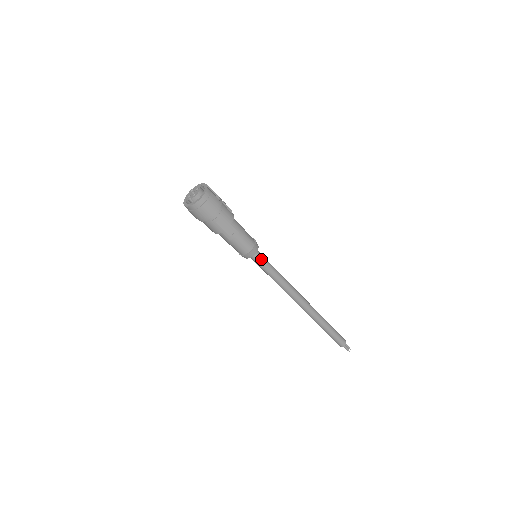
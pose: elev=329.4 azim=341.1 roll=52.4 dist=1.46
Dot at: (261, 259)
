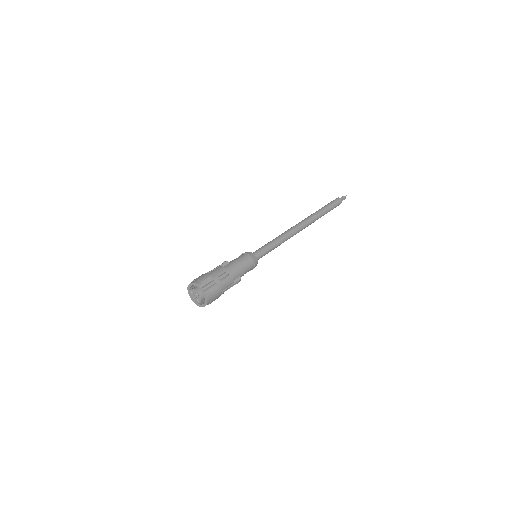
Dot at: (261, 257)
